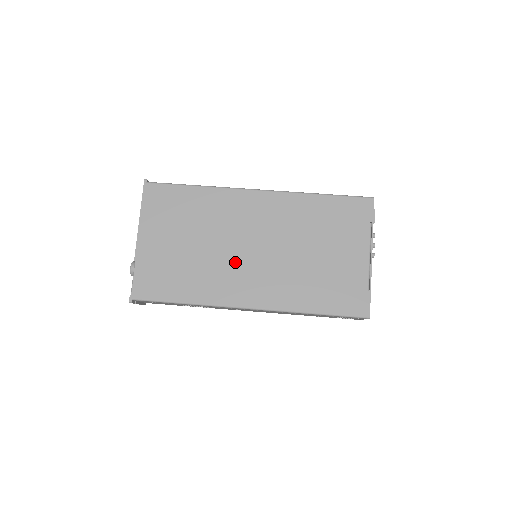
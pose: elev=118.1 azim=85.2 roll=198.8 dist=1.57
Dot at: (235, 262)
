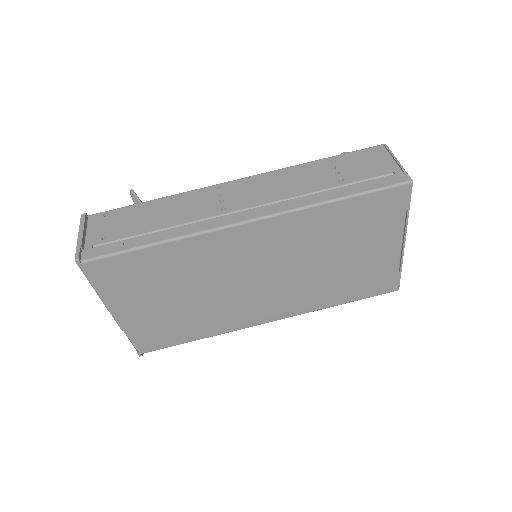
Dot at: (242, 297)
